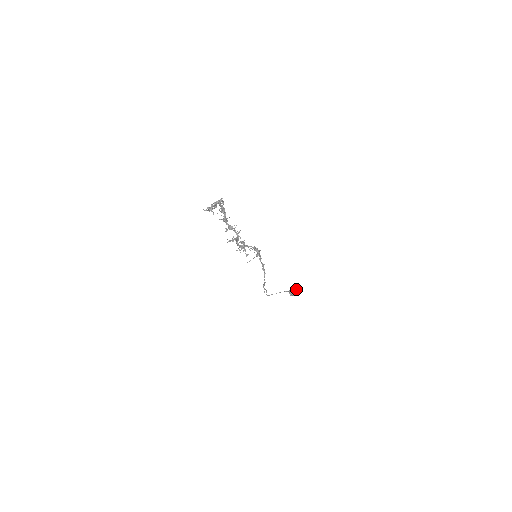
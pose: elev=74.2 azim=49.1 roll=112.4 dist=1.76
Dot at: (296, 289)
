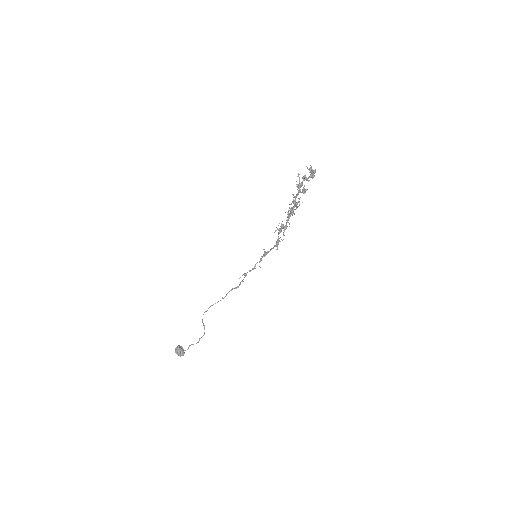
Dot at: occluded
